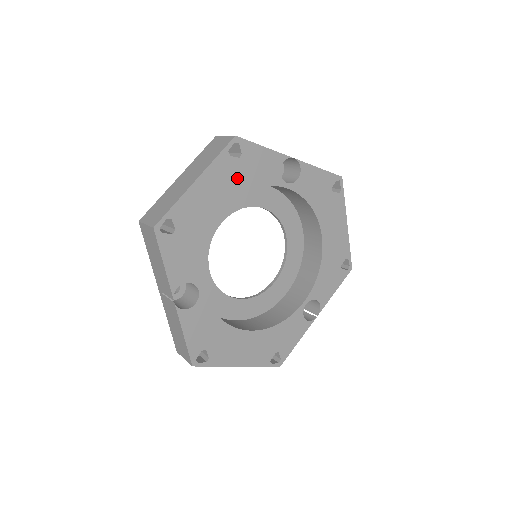
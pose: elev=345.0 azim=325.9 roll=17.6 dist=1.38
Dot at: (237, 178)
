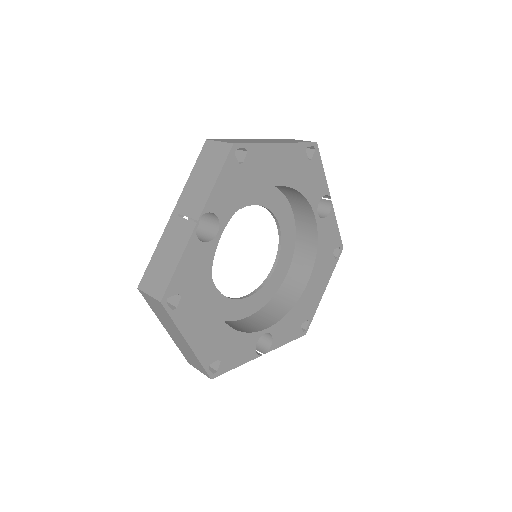
Dot at: (298, 173)
